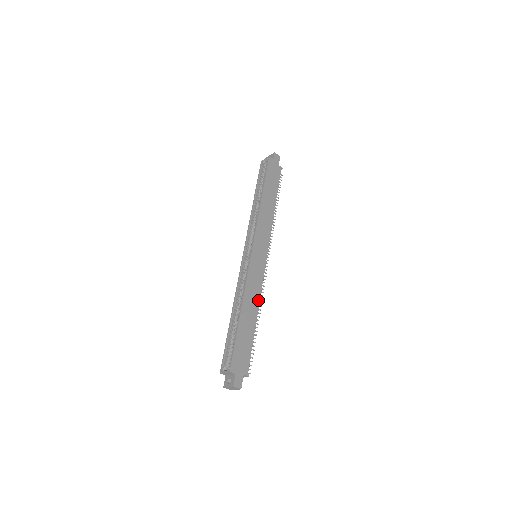
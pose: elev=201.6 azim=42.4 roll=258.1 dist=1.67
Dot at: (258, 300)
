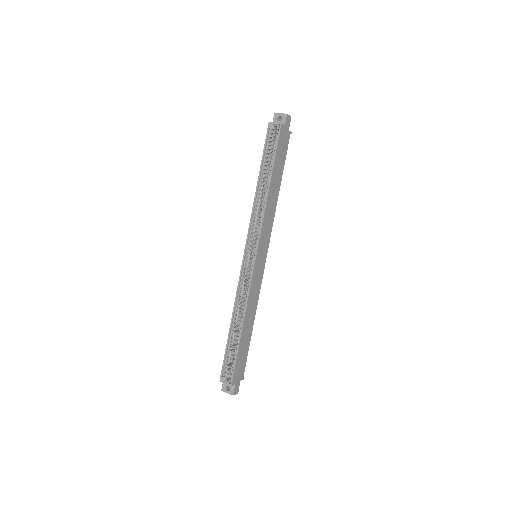
Dot at: (256, 307)
